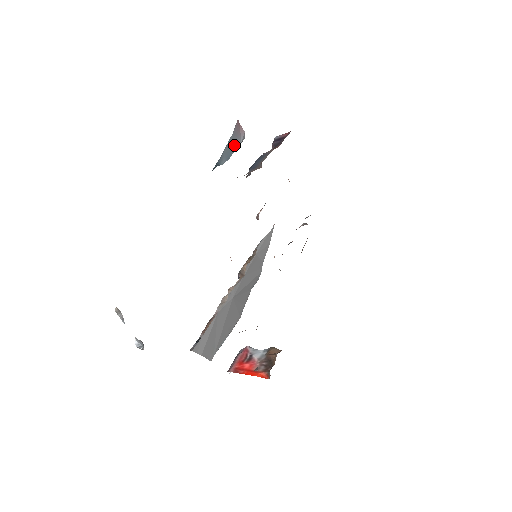
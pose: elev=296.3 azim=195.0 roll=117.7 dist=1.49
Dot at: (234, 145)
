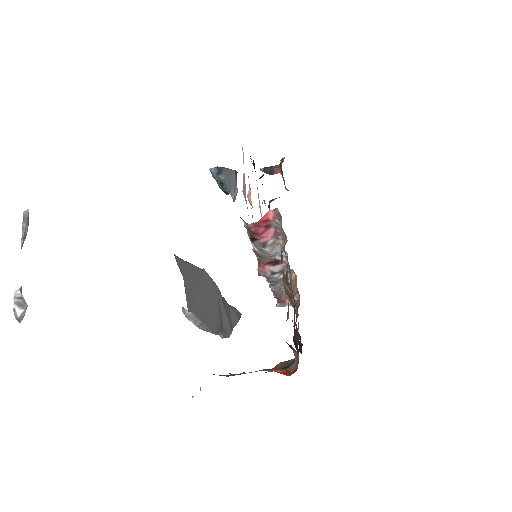
Dot at: (231, 185)
